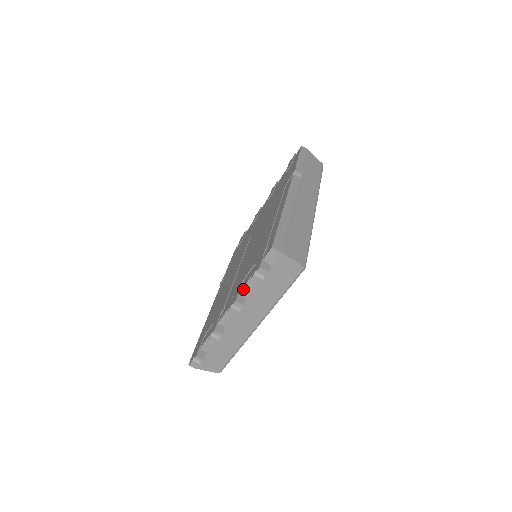
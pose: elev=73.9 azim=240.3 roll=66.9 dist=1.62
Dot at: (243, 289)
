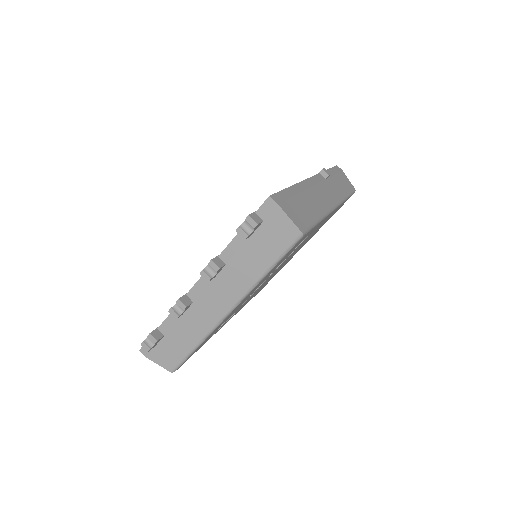
Dot at: (225, 250)
